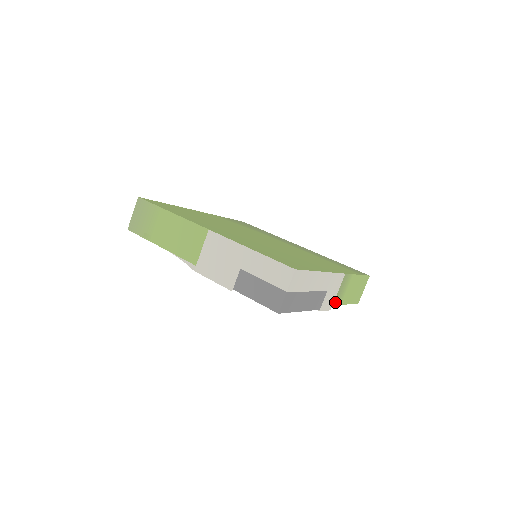
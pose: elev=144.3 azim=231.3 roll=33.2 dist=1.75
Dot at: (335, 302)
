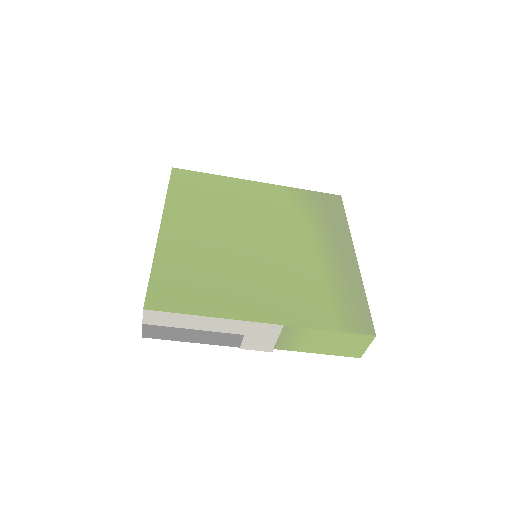
Dot at: (279, 347)
